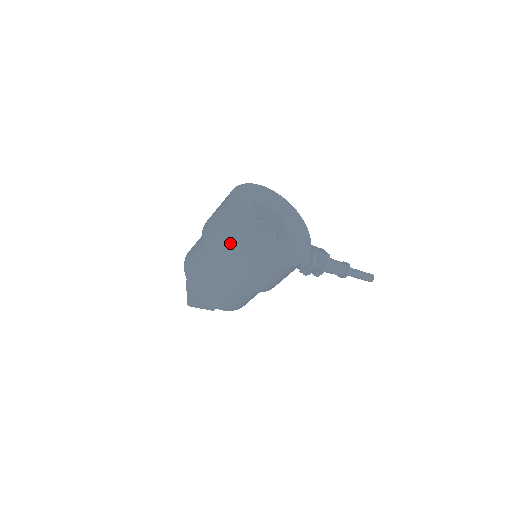
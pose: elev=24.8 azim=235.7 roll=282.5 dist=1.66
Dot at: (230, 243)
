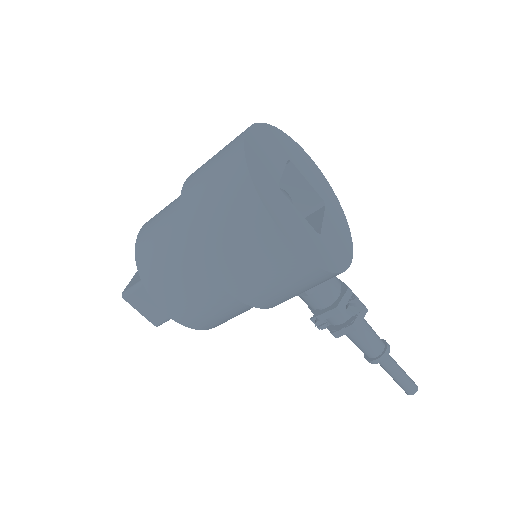
Dot at: (226, 177)
